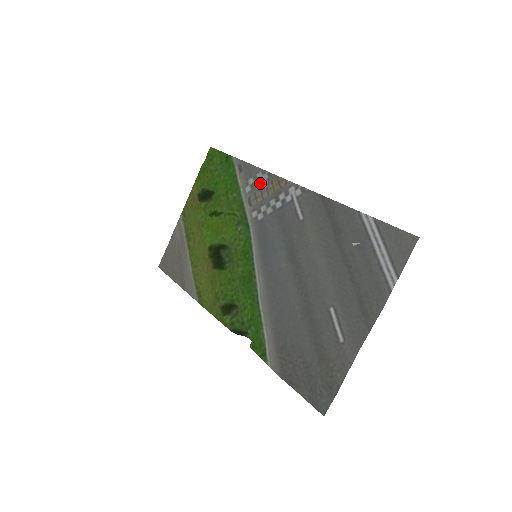
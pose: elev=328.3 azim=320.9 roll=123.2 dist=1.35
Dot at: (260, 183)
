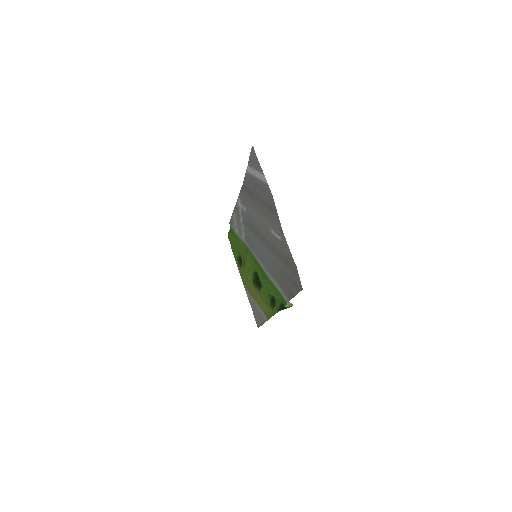
Dot at: (236, 220)
